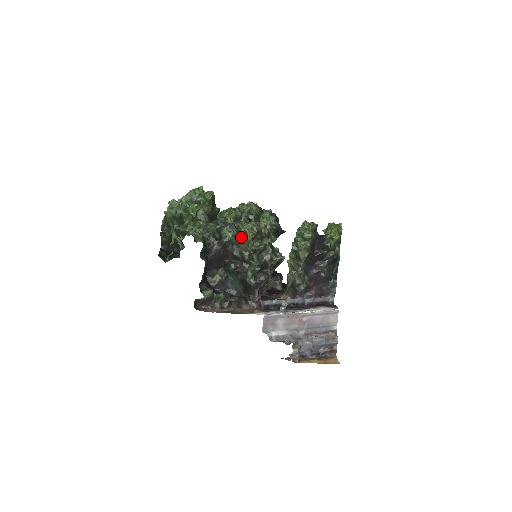
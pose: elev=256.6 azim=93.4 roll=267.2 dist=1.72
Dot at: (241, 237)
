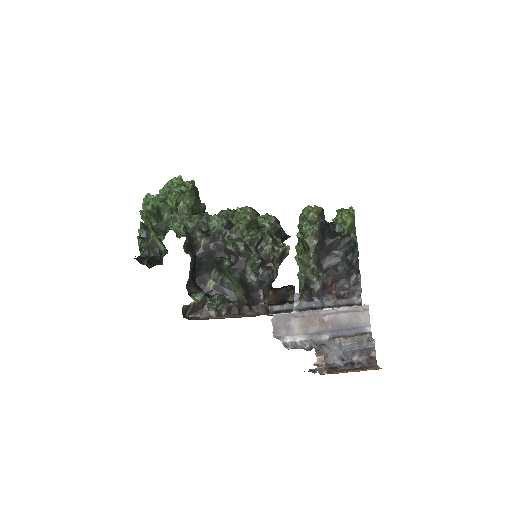
Dot at: (232, 227)
